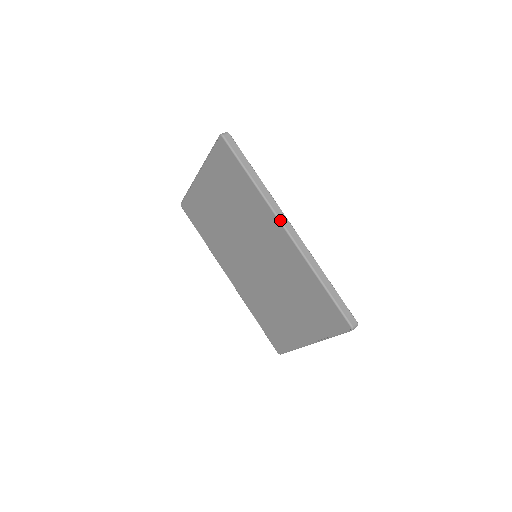
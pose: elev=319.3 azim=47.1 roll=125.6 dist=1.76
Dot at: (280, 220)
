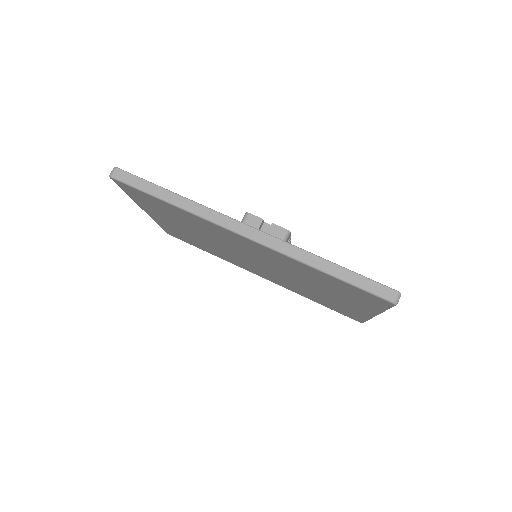
Dot at: (230, 229)
